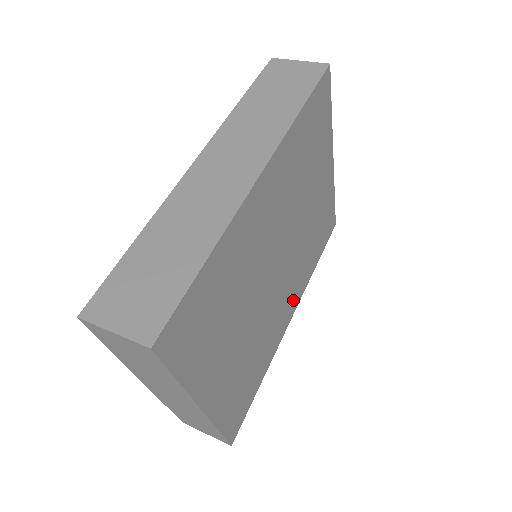
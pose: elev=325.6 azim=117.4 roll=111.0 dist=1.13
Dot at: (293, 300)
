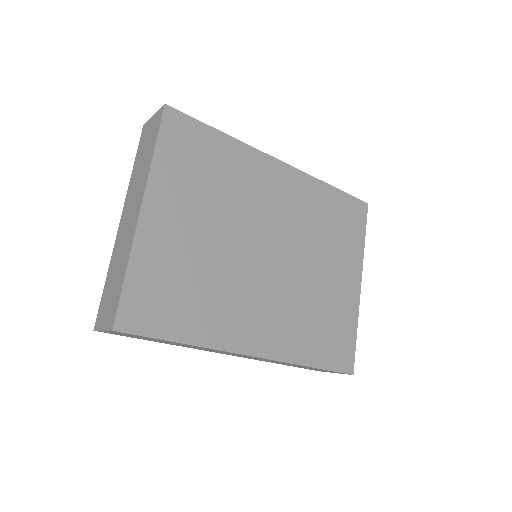
Dot at: (266, 337)
